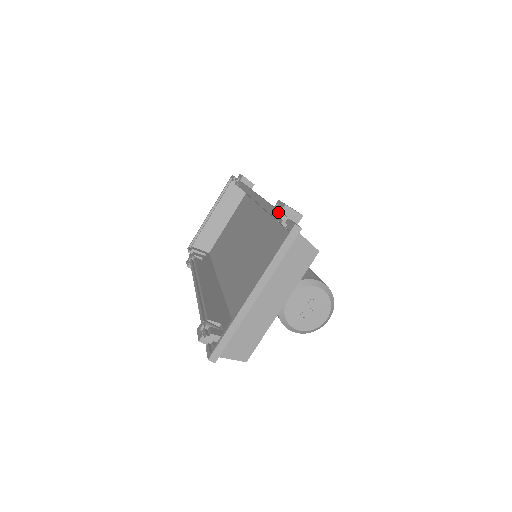
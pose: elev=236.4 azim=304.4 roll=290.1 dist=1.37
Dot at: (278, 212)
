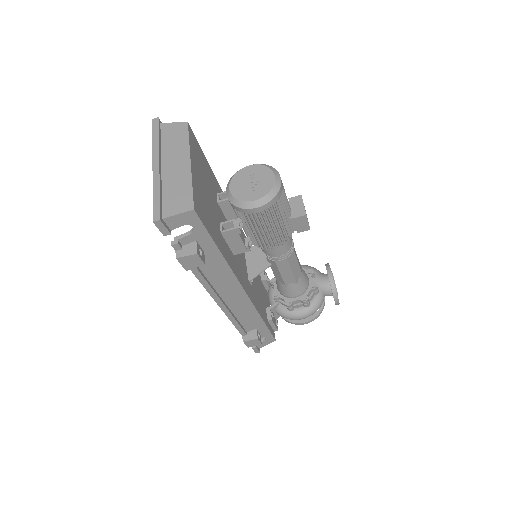
Dot at: occluded
